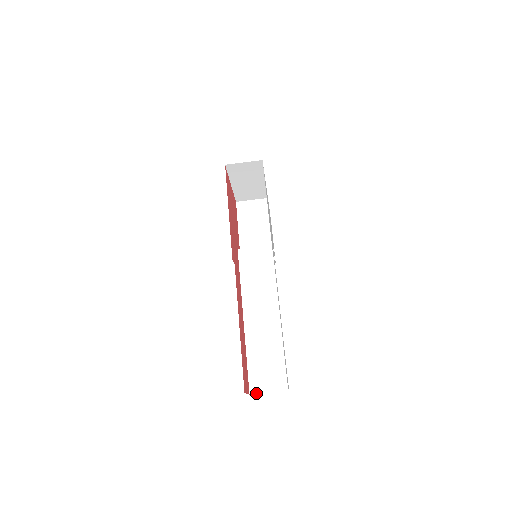
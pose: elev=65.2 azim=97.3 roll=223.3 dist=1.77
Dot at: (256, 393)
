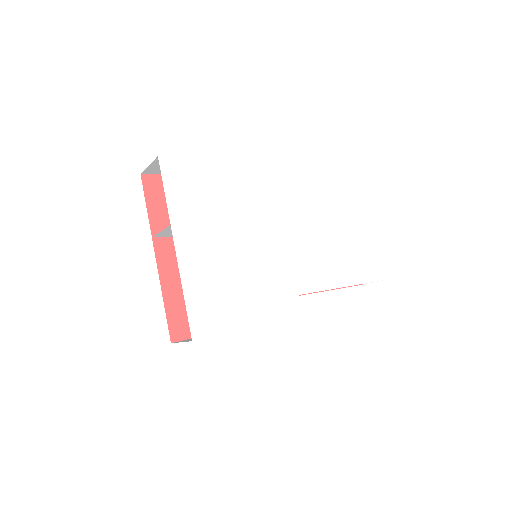
Dot at: occluded
